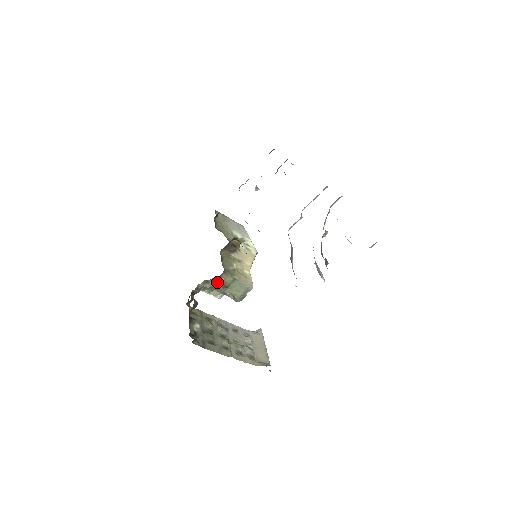
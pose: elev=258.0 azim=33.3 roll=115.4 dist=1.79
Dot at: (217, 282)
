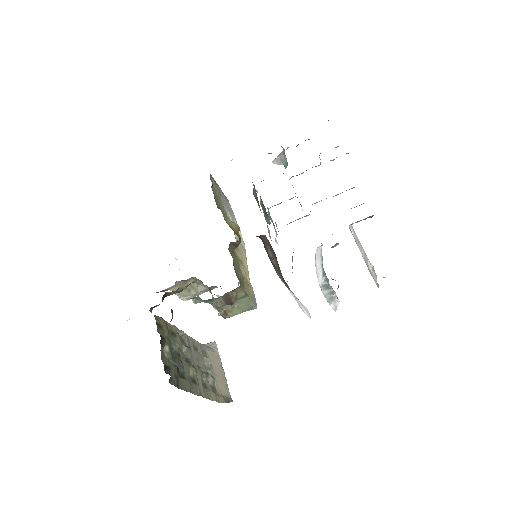
Dot at: (224, 295)
